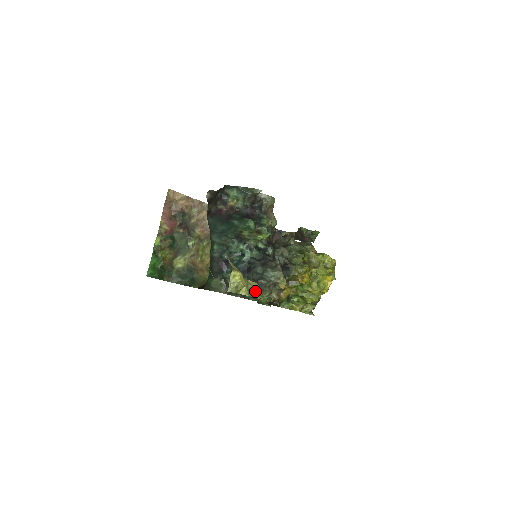
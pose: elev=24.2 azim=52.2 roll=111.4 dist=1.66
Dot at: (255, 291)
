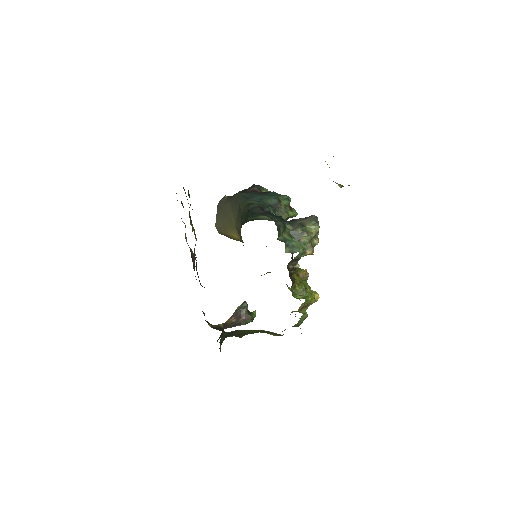
Dot at: occluded
